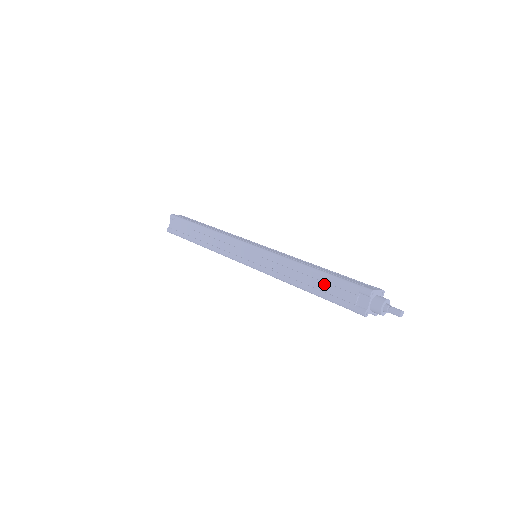
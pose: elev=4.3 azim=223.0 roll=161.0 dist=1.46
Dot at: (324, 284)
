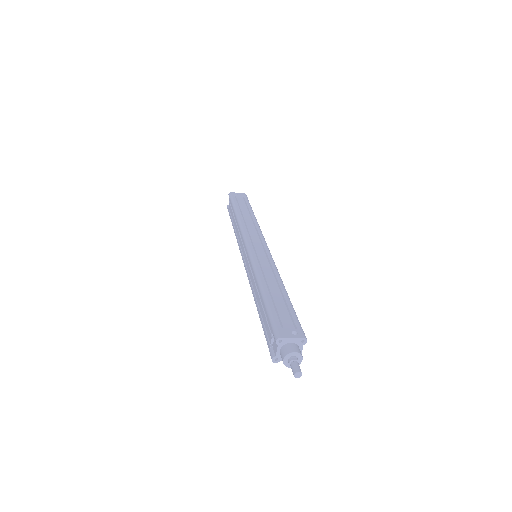
Dot at: (262, 312)
